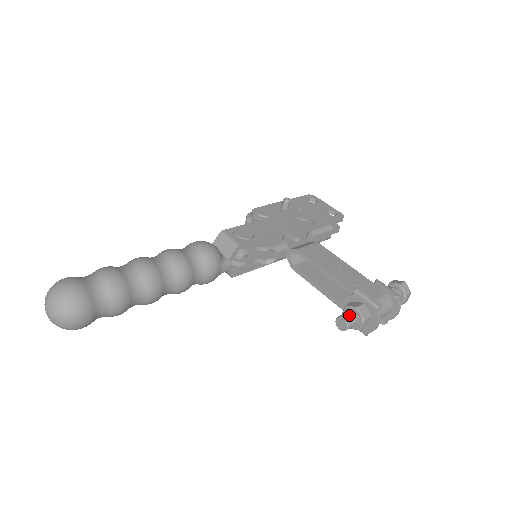
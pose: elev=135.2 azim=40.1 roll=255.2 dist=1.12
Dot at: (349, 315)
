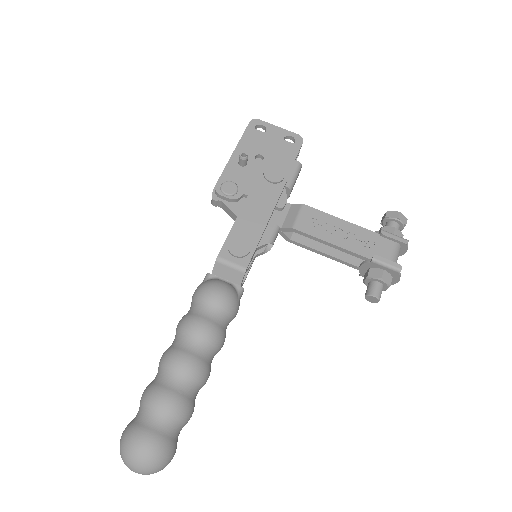
Dot at: (376, 289)
